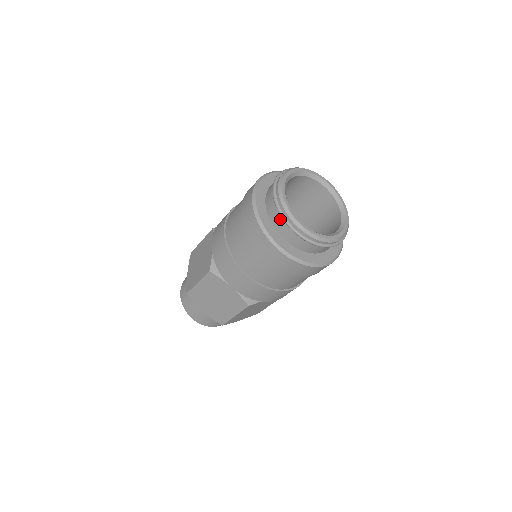
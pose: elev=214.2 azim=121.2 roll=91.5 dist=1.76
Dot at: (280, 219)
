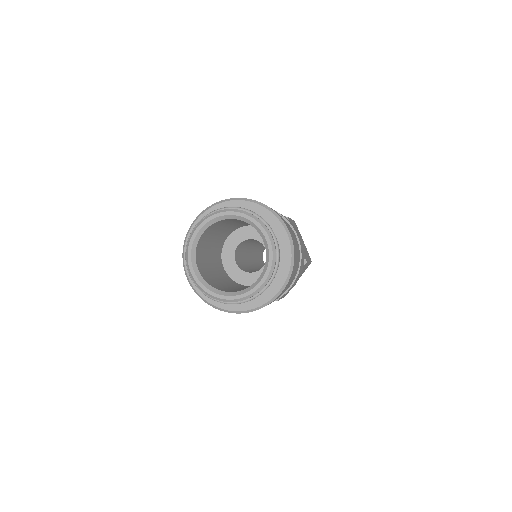
Dot at: occluded
